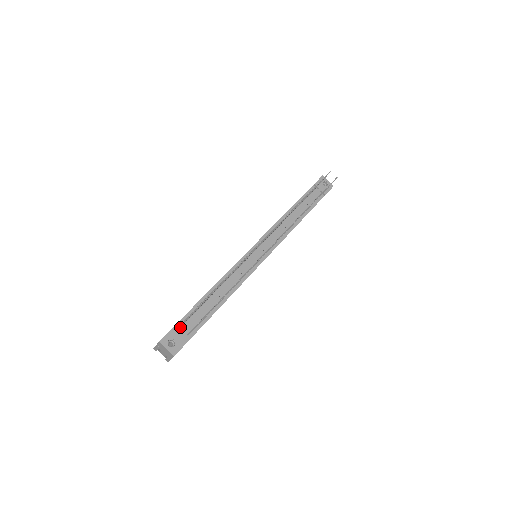
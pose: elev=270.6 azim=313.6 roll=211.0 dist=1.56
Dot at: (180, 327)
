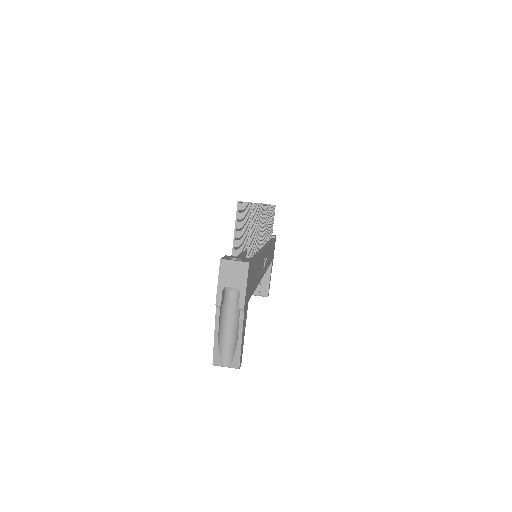
Dot at: occluded
